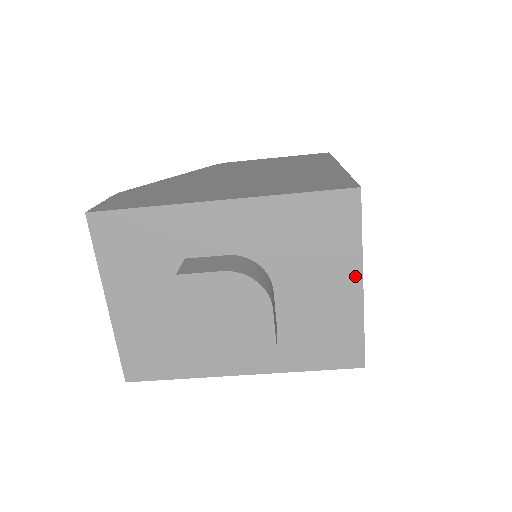
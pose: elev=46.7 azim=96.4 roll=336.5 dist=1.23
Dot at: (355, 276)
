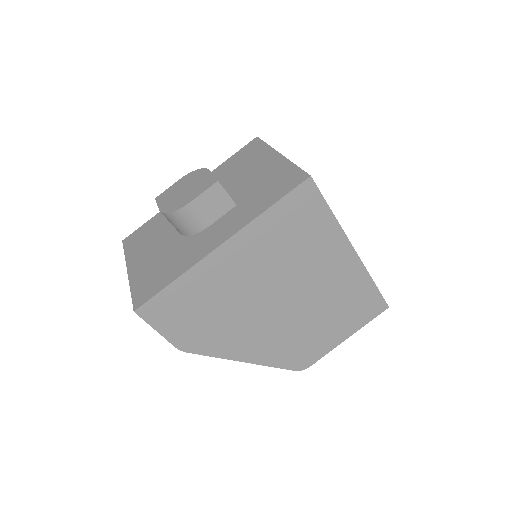
Dot at: (273, 155)
